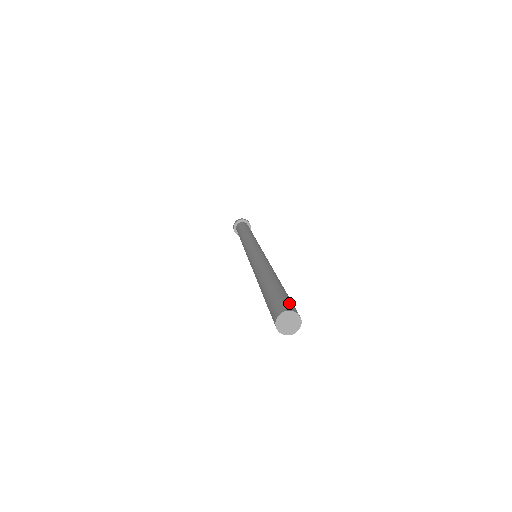
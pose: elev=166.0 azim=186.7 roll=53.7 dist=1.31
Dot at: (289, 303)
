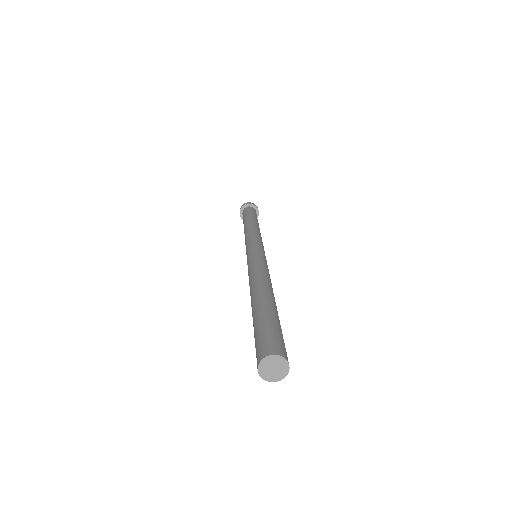
Dot at: (268, 341)
